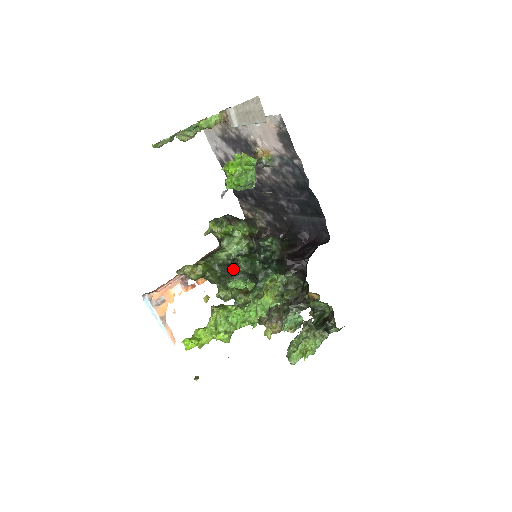
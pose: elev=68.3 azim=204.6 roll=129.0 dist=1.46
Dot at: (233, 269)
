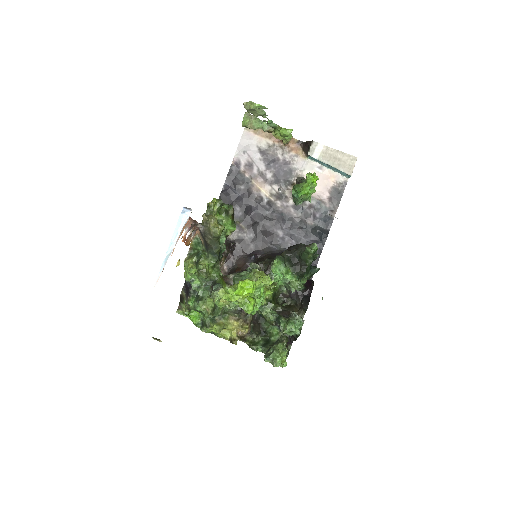
Dot at: occluded
